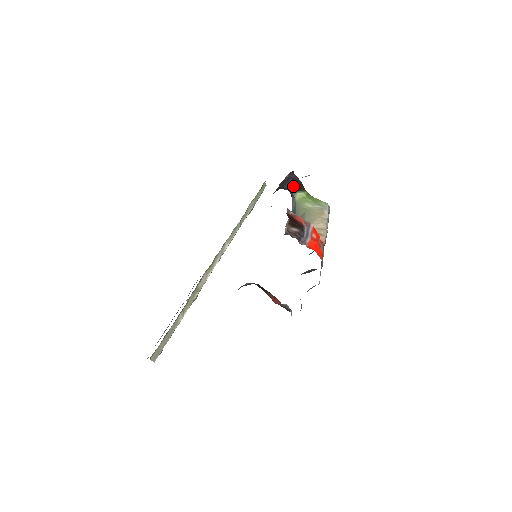
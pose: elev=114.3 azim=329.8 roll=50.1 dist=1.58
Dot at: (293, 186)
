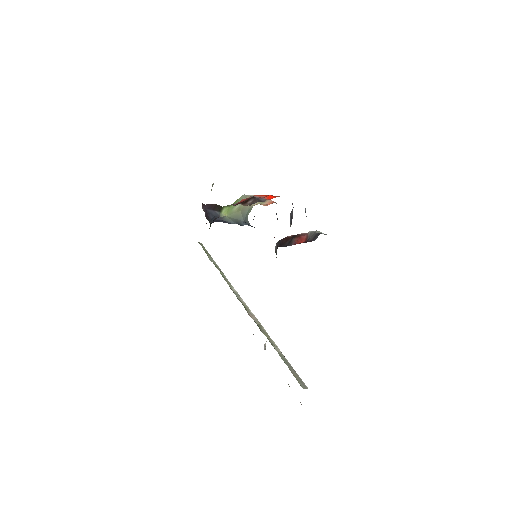
Dot at: (214, 212)
